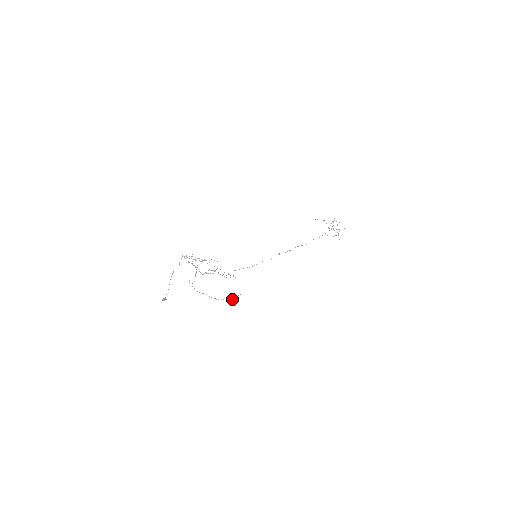
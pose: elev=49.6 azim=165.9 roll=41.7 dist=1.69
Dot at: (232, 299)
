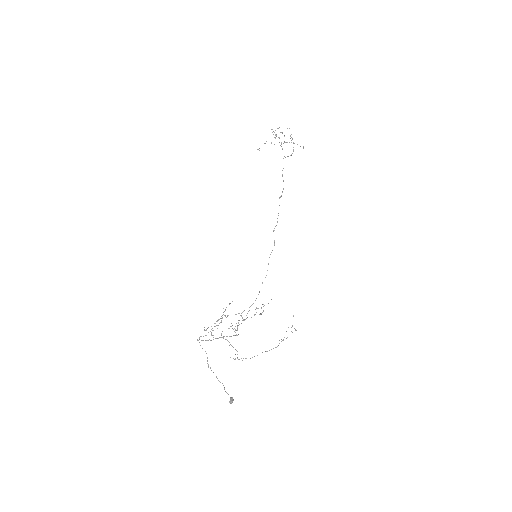
Dot at: occluded
